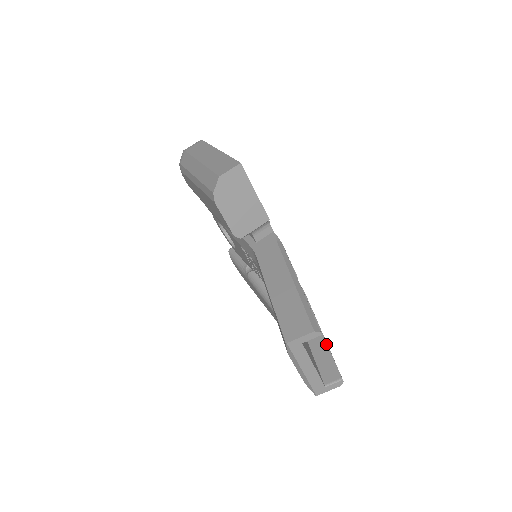
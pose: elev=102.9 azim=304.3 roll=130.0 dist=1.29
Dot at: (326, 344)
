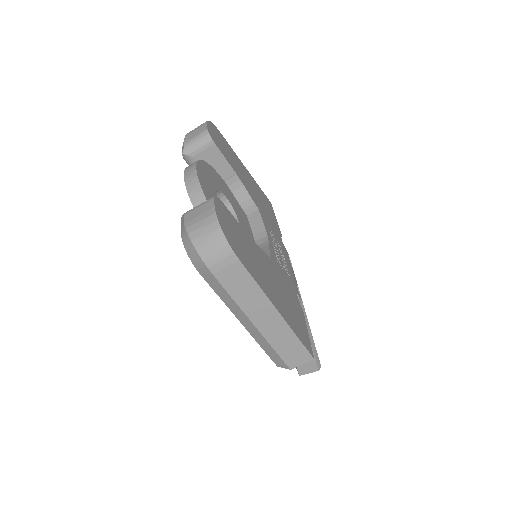
Dot at: occluded
